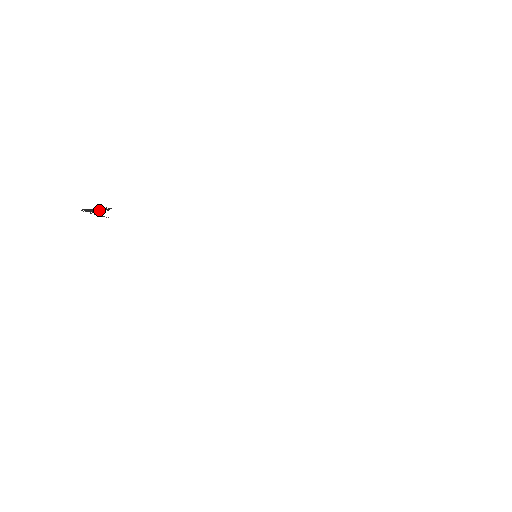
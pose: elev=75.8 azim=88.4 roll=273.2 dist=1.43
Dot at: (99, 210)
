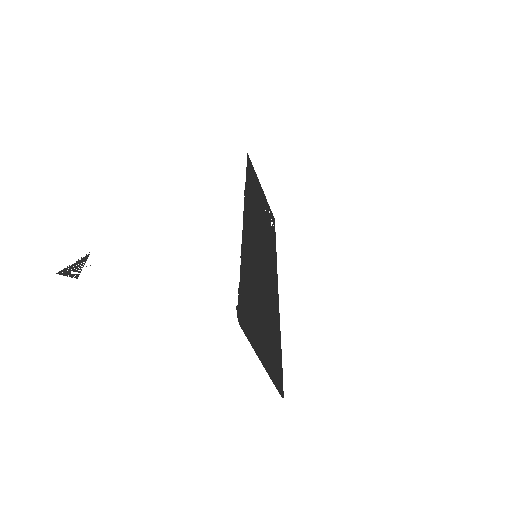
Dot at: (76, 267)
